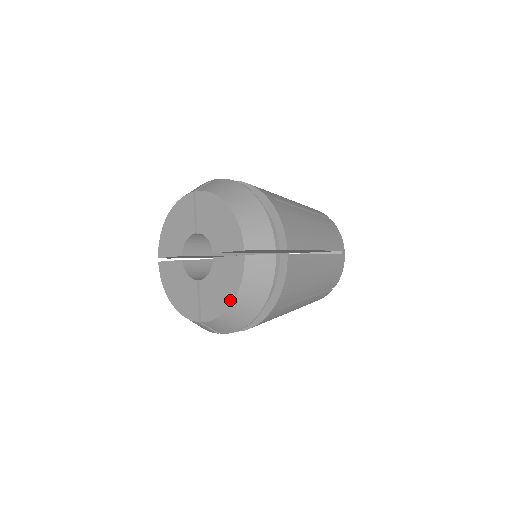
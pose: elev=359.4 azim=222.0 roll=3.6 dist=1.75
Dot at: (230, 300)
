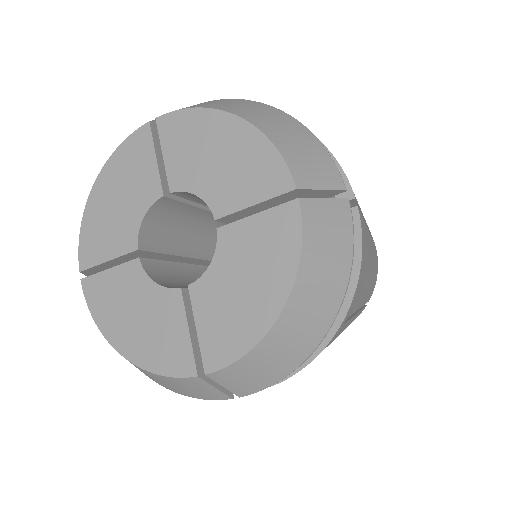
Dot at: (276, 303)
